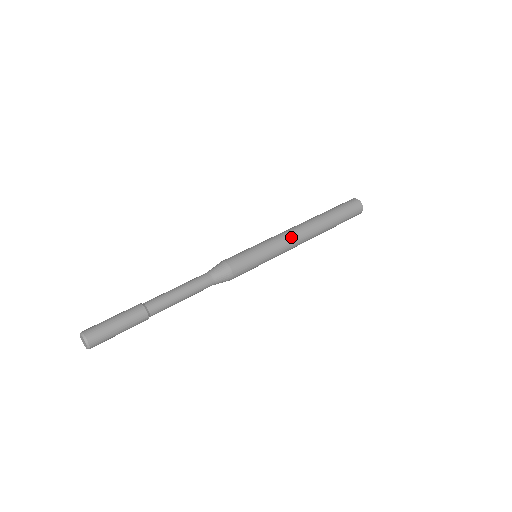
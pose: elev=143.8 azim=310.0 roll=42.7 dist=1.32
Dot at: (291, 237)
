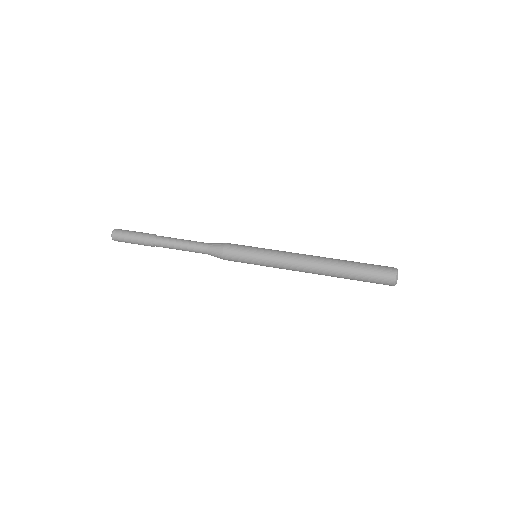
Dot at: (292, 255)
